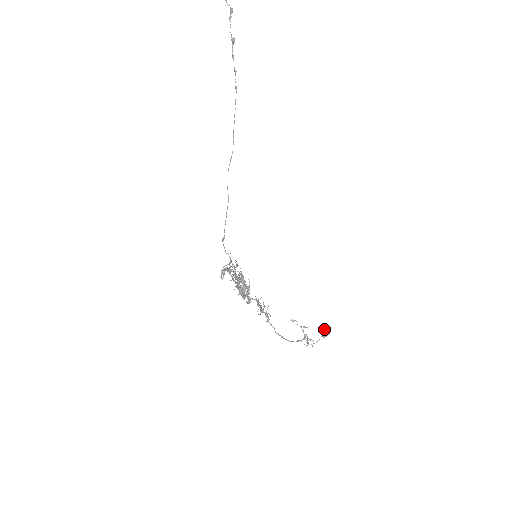
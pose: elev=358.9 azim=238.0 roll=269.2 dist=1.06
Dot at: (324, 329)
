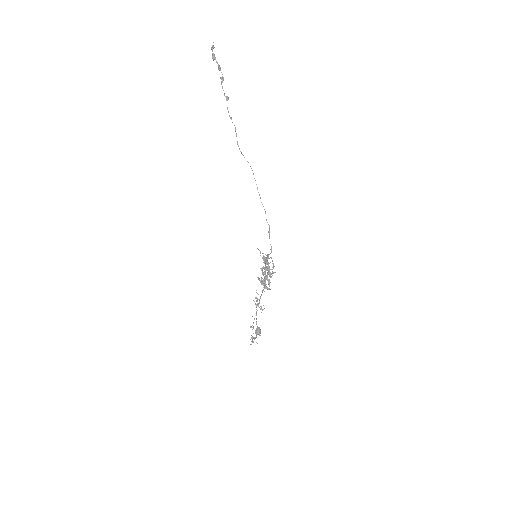
Dot at: (257, 328)
